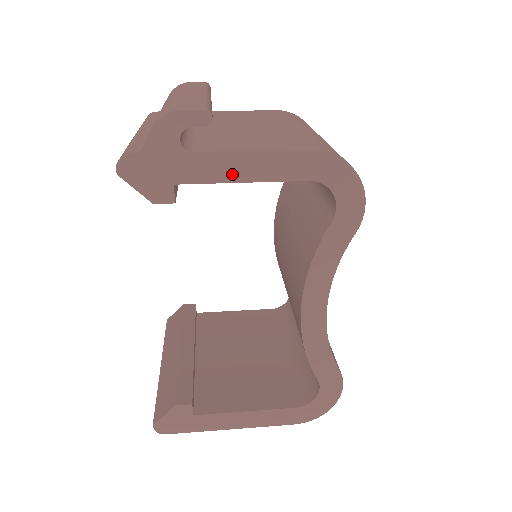
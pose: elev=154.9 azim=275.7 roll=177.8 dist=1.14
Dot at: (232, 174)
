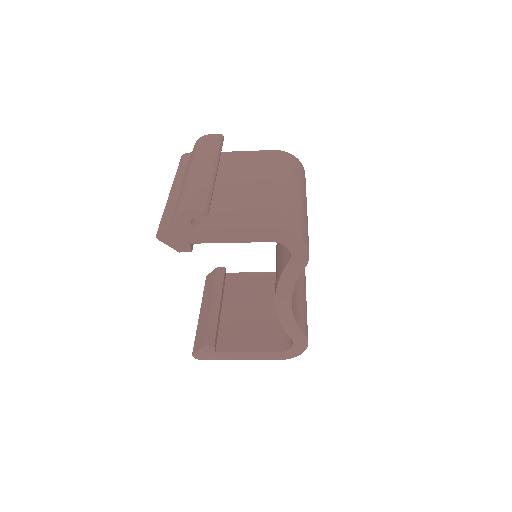
Dot at: (224, 239)
